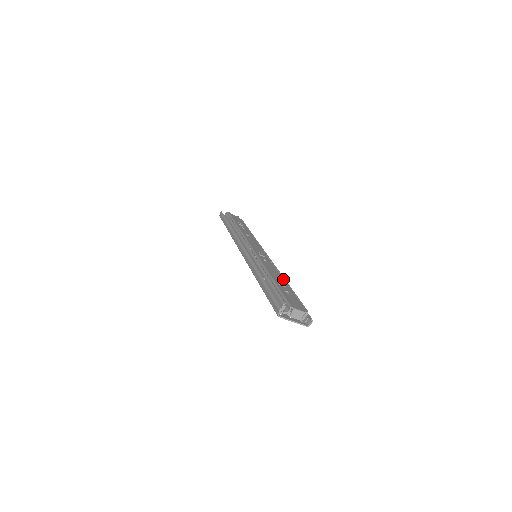
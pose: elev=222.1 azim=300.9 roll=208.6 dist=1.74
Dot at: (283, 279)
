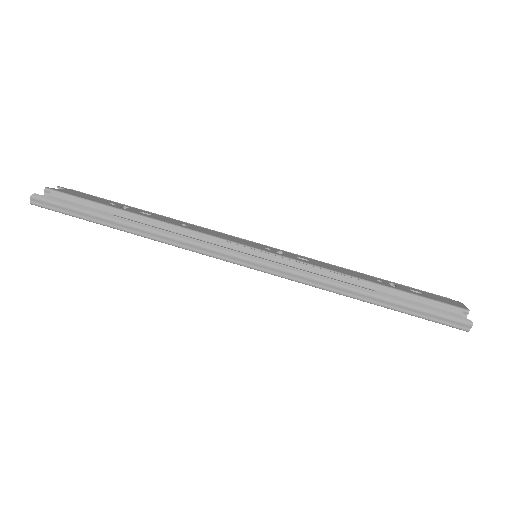
Dot at: occluded
